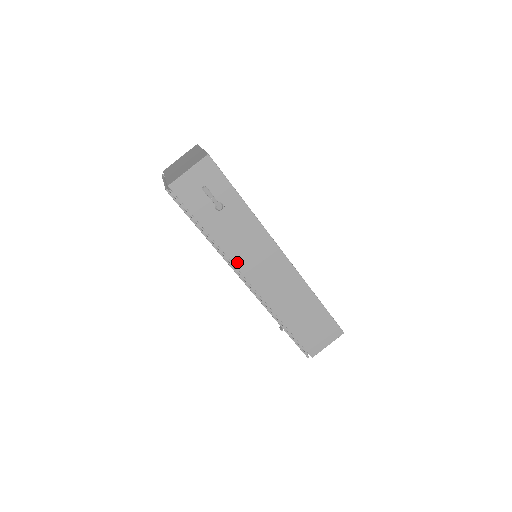
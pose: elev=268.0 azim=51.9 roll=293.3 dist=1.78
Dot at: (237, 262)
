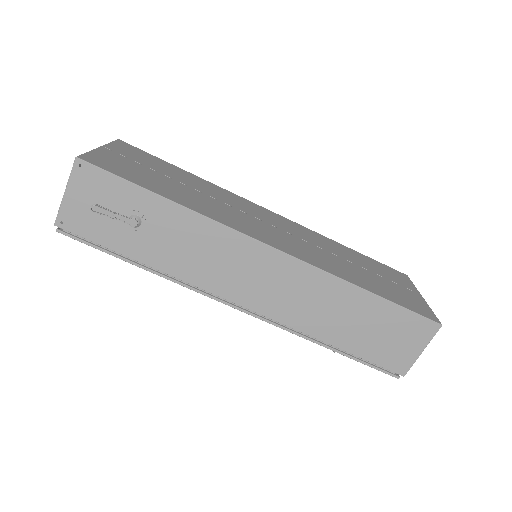
Dot at: (207, 285)
